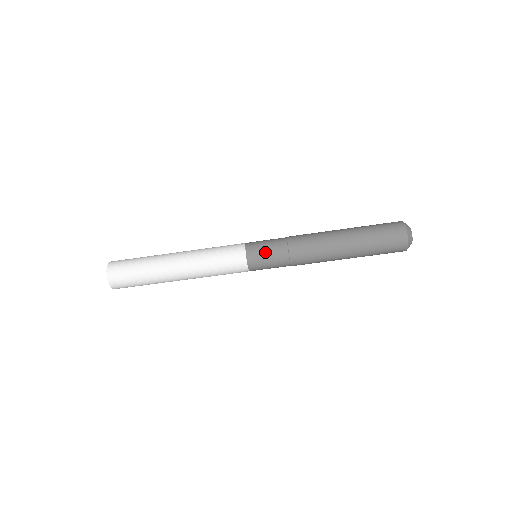
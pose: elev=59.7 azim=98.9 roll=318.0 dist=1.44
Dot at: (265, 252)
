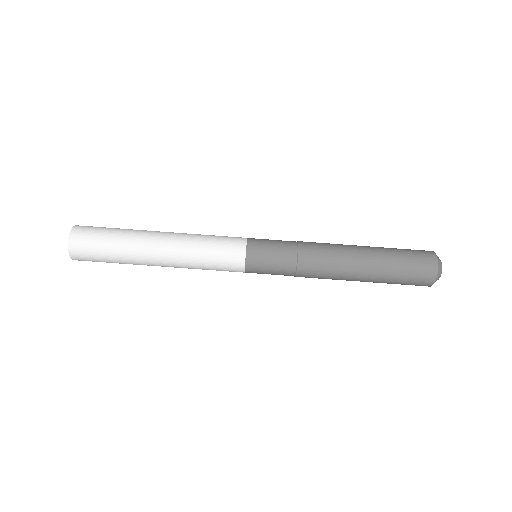
Dot at: (270, 244)
